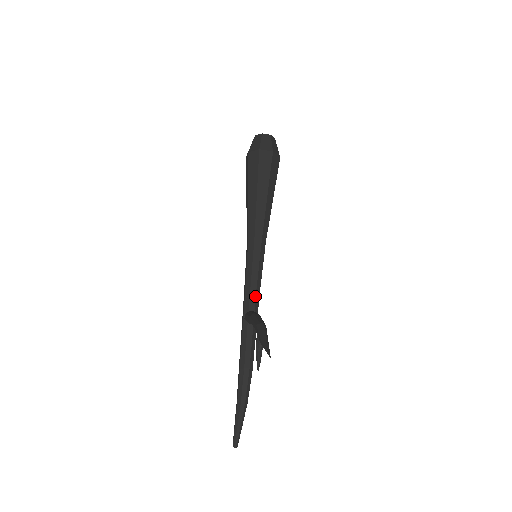
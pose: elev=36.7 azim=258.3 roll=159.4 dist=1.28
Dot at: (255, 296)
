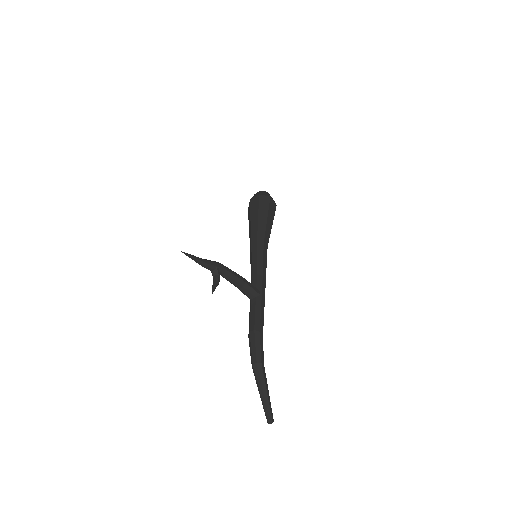
Dot at: (256, 279)
